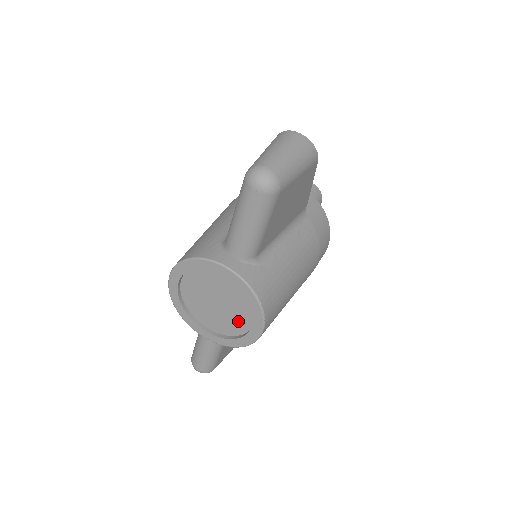
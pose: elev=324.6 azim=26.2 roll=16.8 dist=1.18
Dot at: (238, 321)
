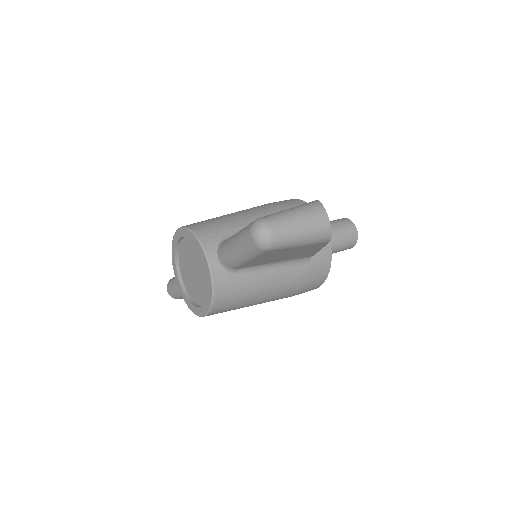
Dot at: (198, 294)
